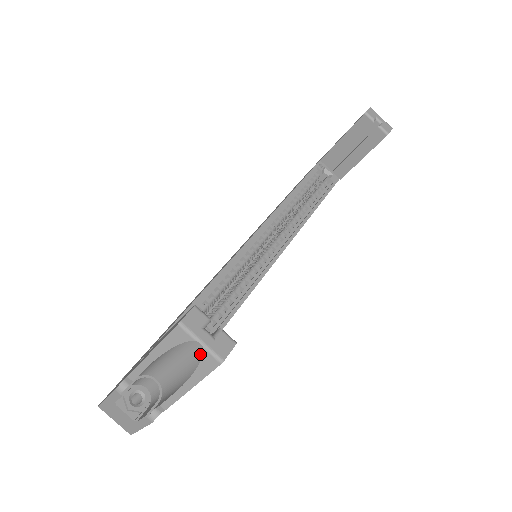
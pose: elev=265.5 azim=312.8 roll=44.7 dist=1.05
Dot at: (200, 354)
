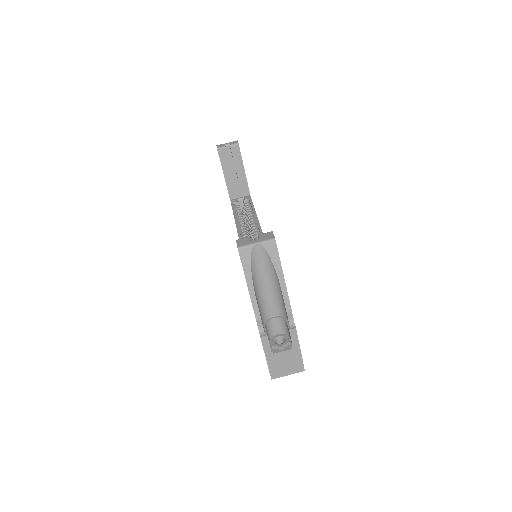
Dot at: (263, 251)
